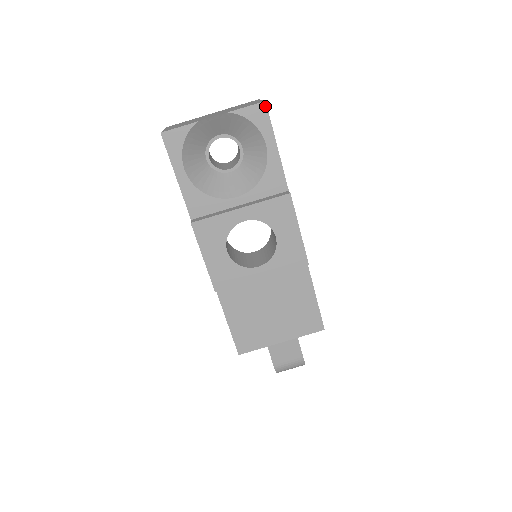
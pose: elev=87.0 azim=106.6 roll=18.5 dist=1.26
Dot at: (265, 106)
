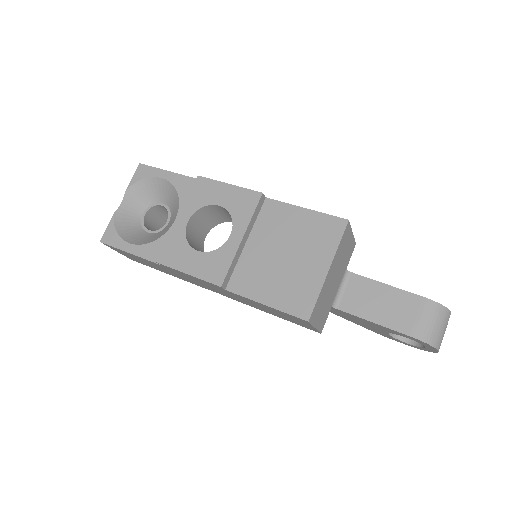
Dot at: (142, 165)
